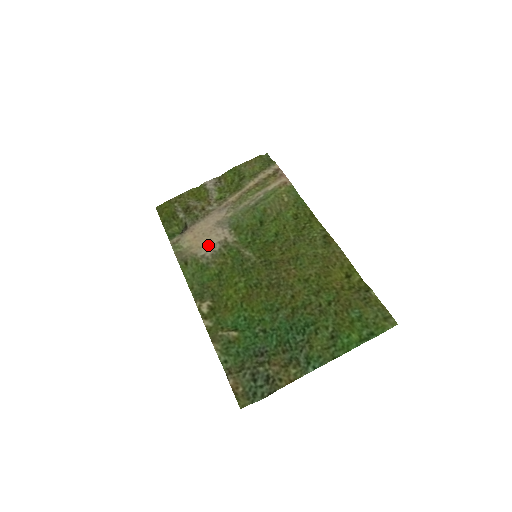
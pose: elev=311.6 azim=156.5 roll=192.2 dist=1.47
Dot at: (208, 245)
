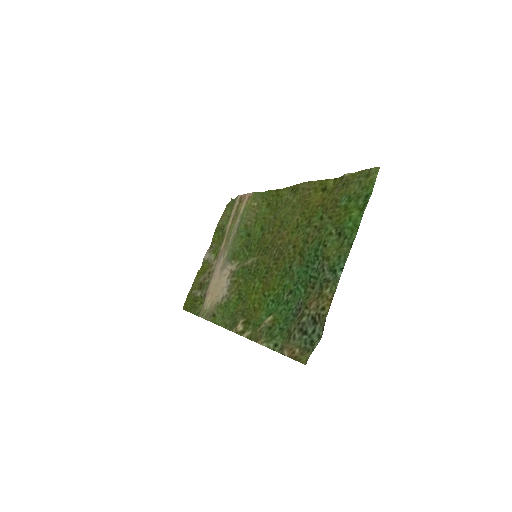
Dot at: (222, 288)
